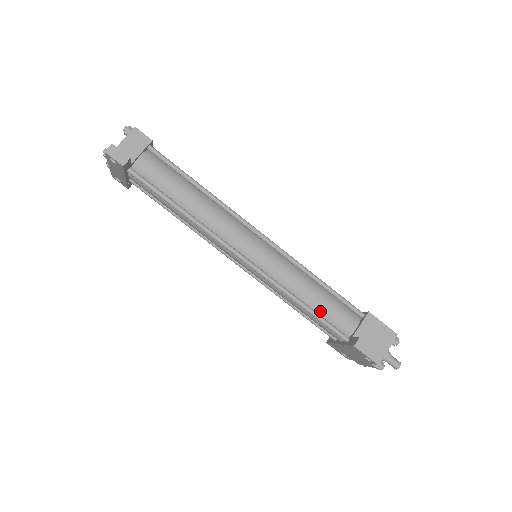
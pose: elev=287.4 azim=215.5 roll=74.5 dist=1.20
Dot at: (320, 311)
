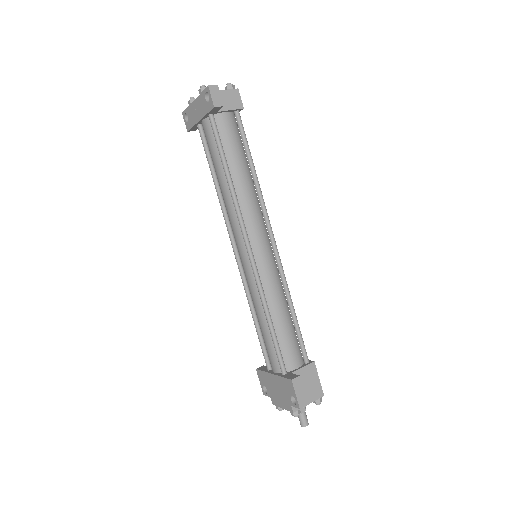
Dot at: (279, 335)
